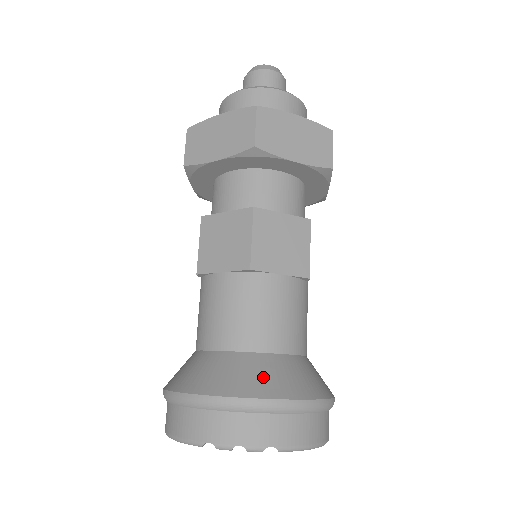
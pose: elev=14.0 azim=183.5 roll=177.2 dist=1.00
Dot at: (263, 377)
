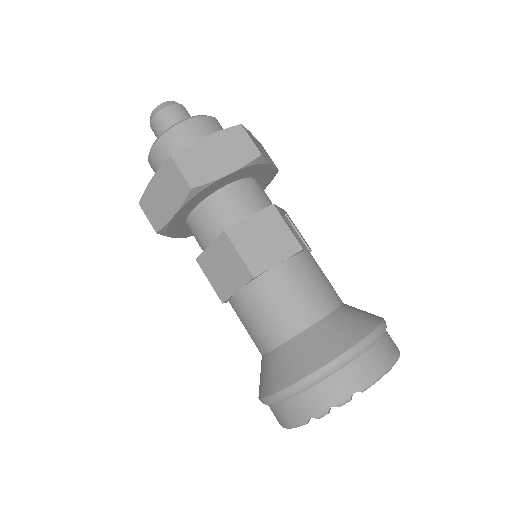
Dot at: (316, 349)
